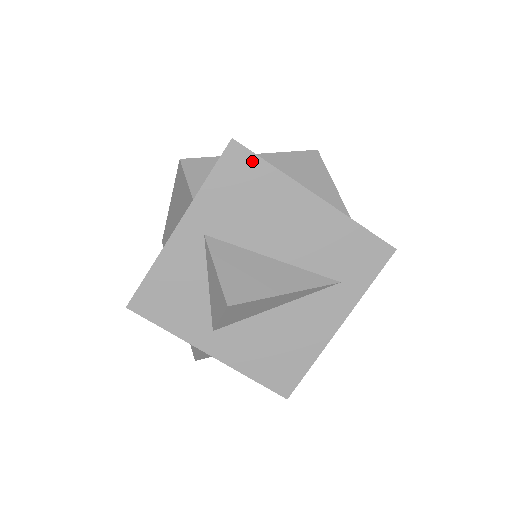
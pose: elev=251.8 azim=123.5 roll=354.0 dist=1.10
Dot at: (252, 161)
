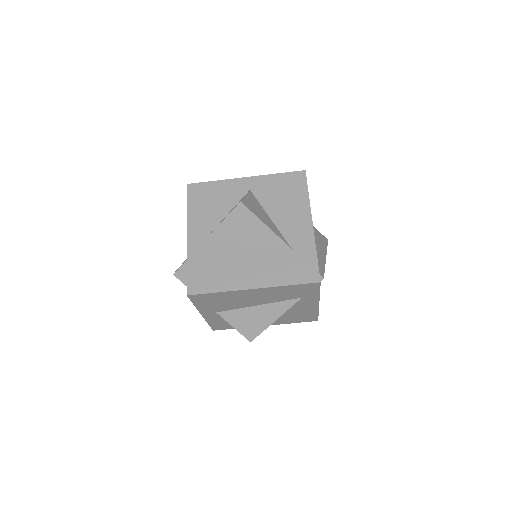
Dot at: (206, 295)
